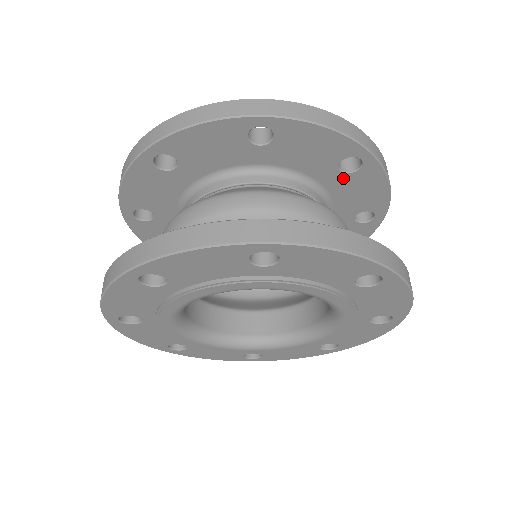
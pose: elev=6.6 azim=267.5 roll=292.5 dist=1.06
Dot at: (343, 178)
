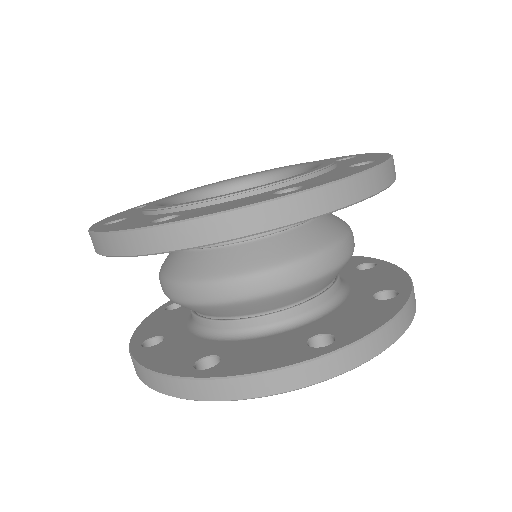
Dot at: occluded
